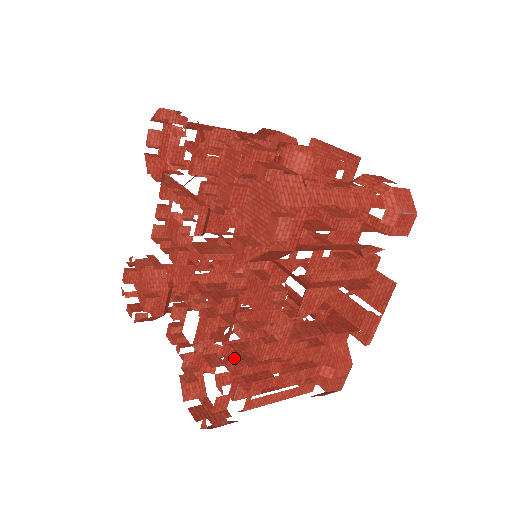
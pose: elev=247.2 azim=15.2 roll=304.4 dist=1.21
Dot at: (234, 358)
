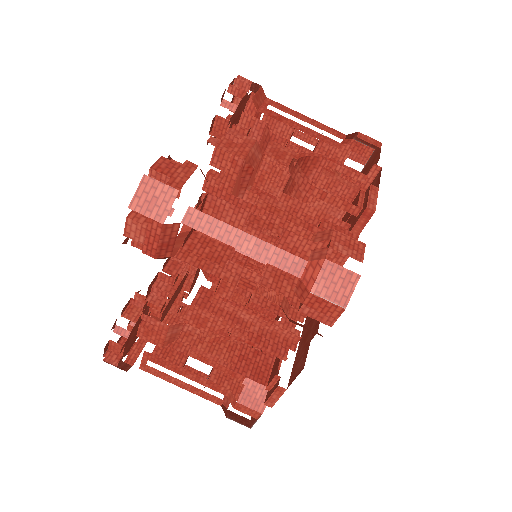
Dot at: occluded
